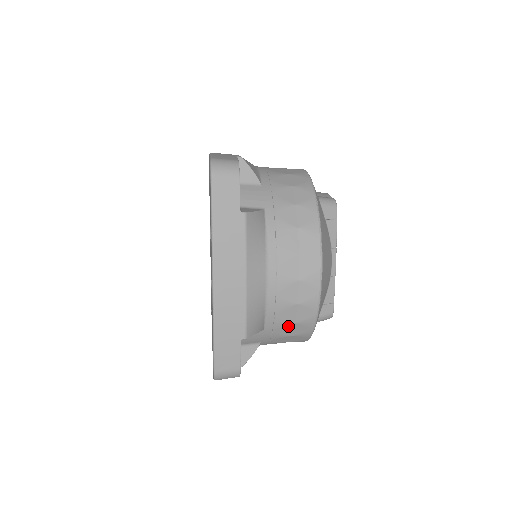
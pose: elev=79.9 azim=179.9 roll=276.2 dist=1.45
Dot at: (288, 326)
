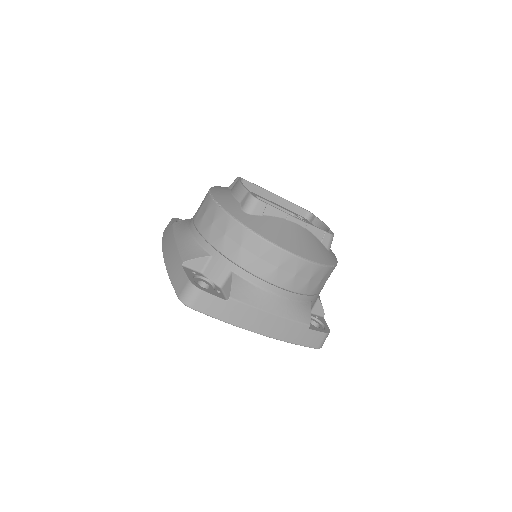
Dot at: (320, 285)
